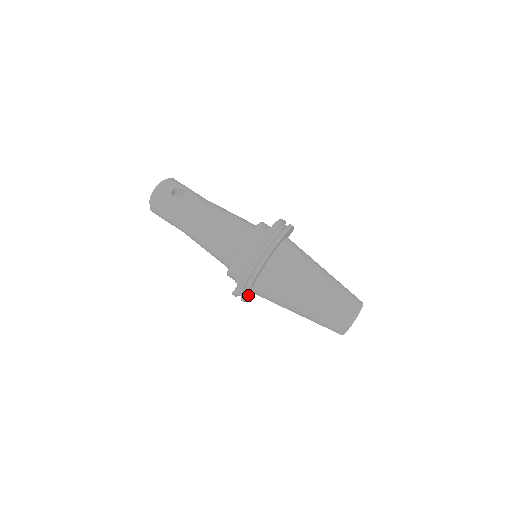
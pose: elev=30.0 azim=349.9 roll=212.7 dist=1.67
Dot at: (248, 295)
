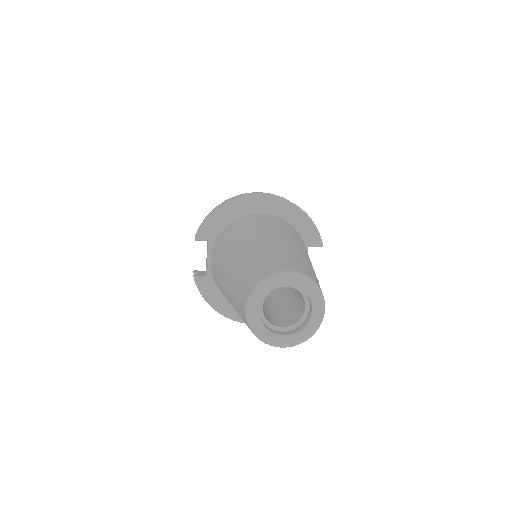
Dot at: (206, 276)
